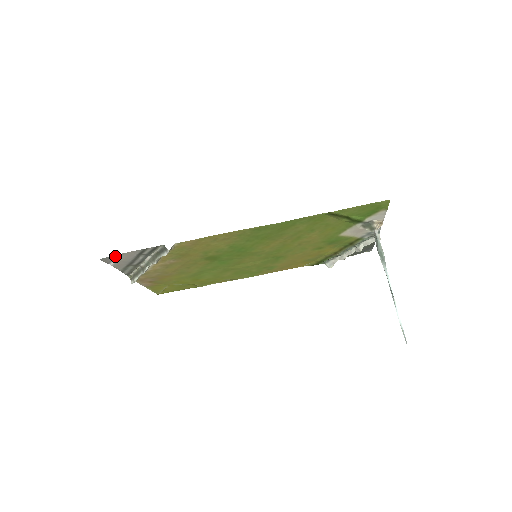
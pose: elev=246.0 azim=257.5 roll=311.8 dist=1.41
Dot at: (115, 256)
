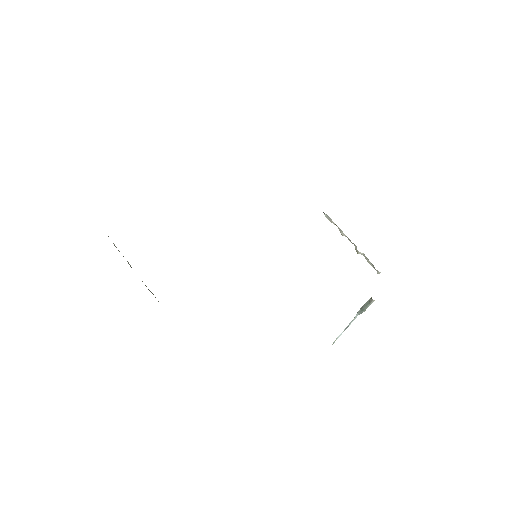
Dot at: occluded
